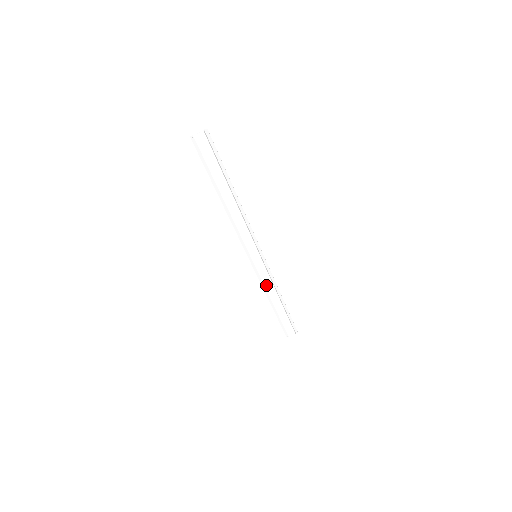
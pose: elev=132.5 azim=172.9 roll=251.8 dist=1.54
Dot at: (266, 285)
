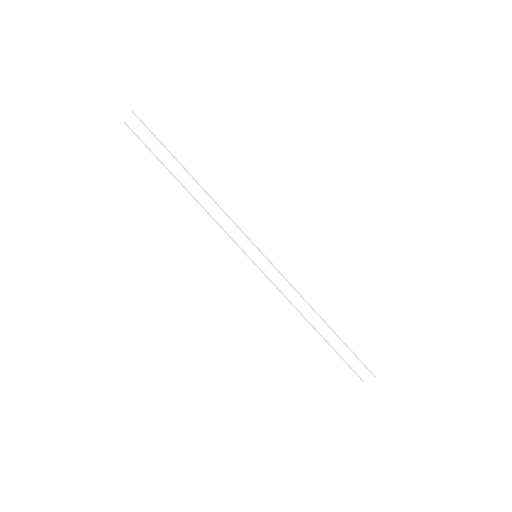
Dot at: (290, 297)
